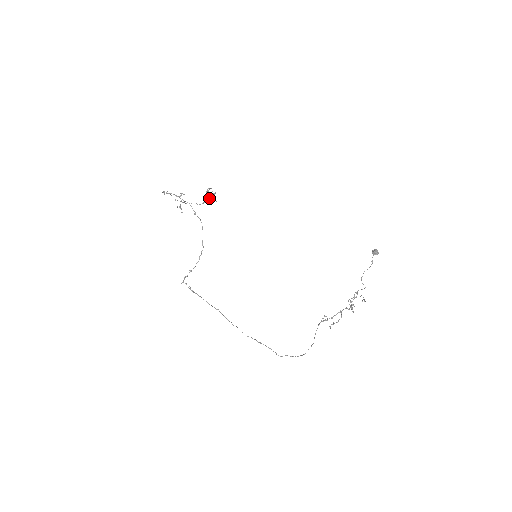
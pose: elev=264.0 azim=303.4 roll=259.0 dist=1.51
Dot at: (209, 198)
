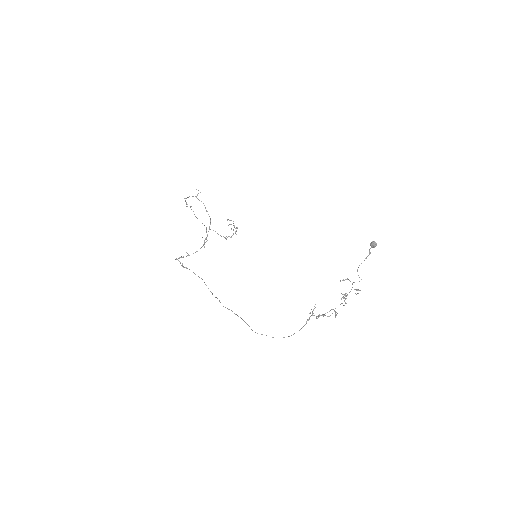
Dot at: occluded
